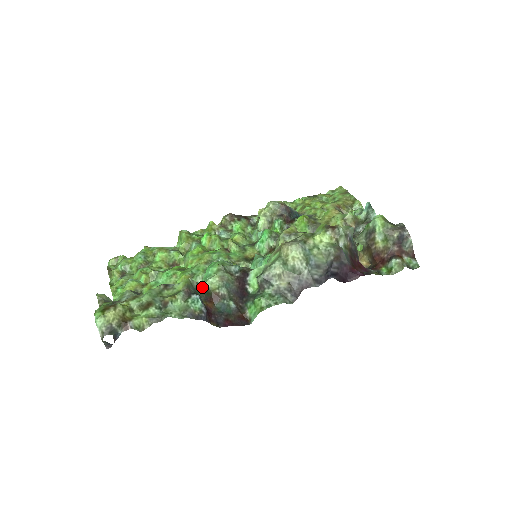
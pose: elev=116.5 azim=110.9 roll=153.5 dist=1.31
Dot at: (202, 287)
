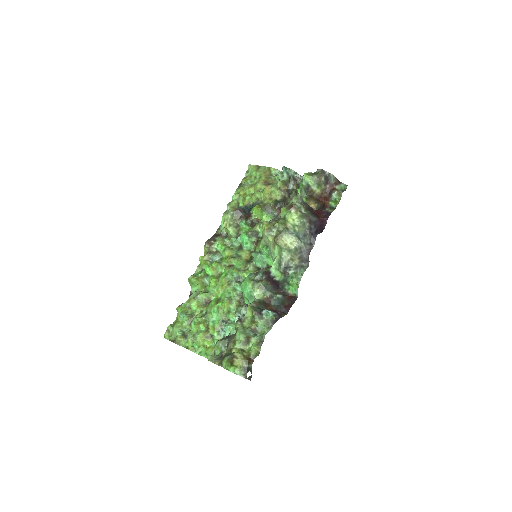
Dot at: (257, 303)
